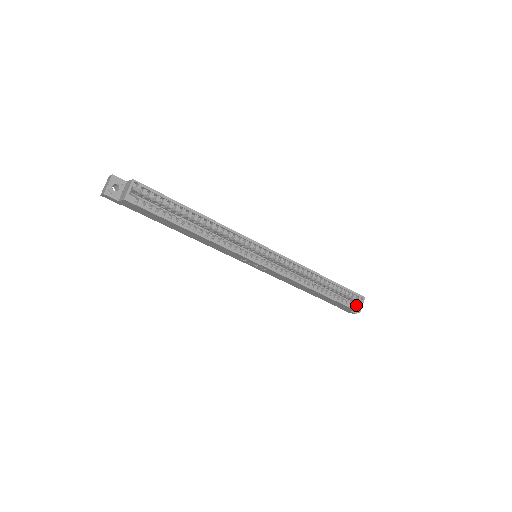
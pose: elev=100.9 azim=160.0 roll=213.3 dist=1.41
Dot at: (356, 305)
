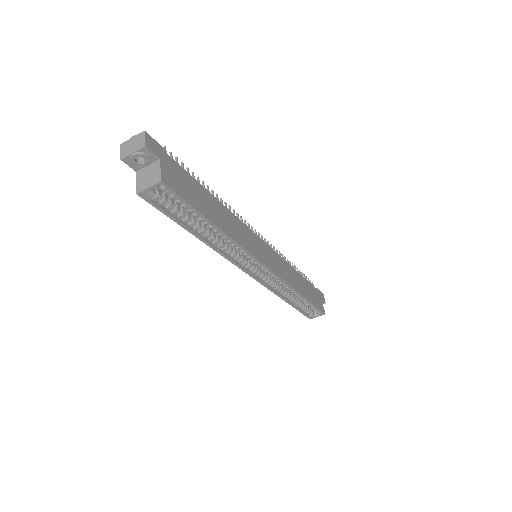
Dot at: (312, 315)
